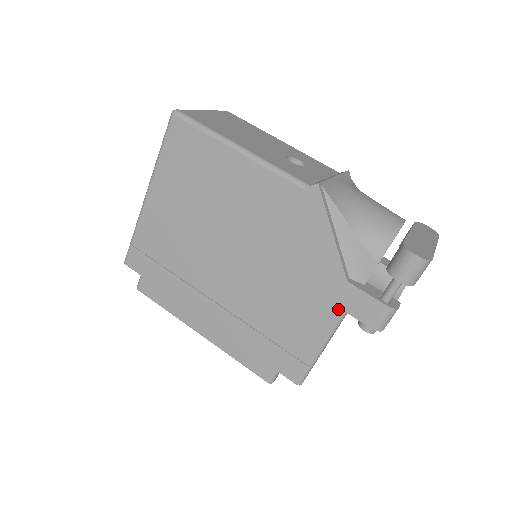
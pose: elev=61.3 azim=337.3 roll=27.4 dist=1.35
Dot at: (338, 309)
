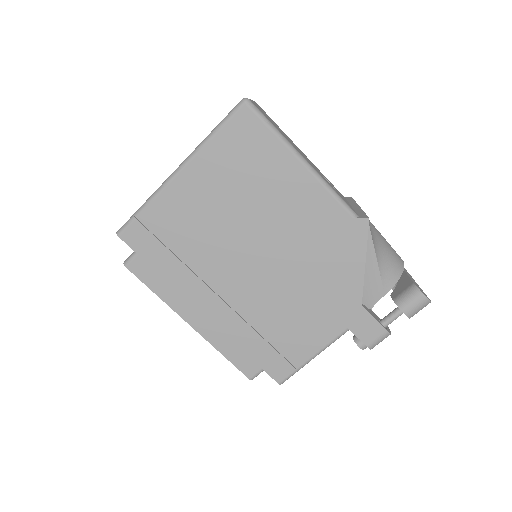
Dot at: (344, 326)
